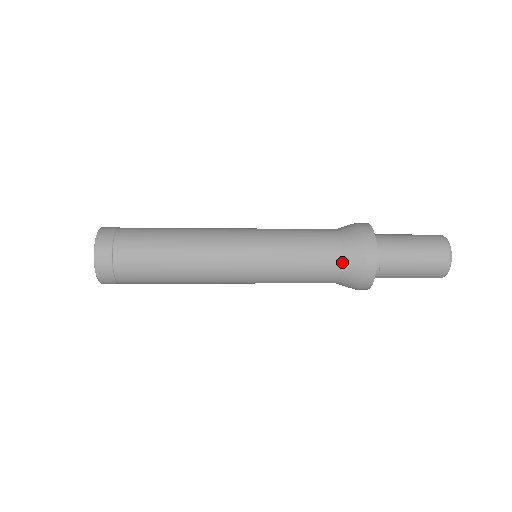
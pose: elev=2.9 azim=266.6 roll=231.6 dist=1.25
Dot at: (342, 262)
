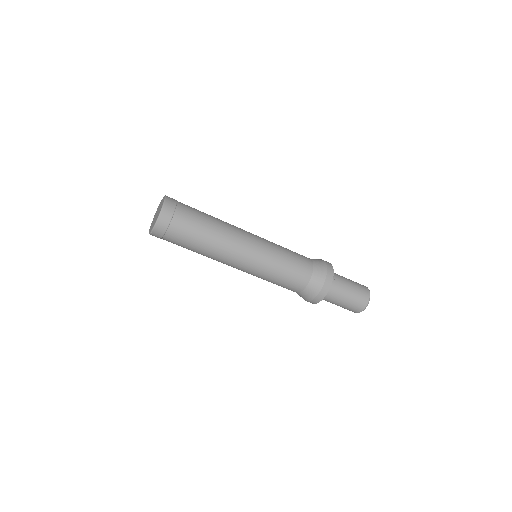
Dot at: (313, 262)
